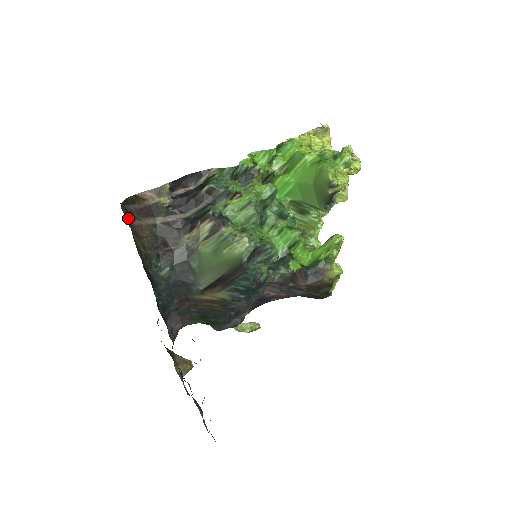
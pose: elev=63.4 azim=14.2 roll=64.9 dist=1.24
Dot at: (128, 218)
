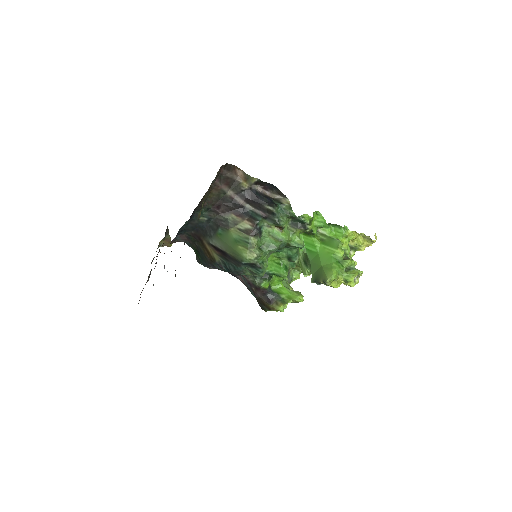
Dot at: (215, 180)
